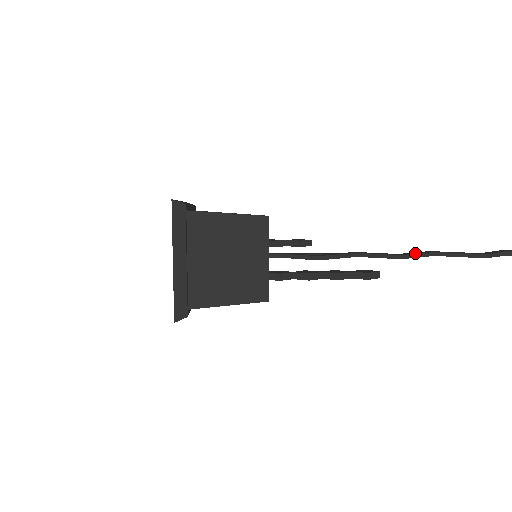
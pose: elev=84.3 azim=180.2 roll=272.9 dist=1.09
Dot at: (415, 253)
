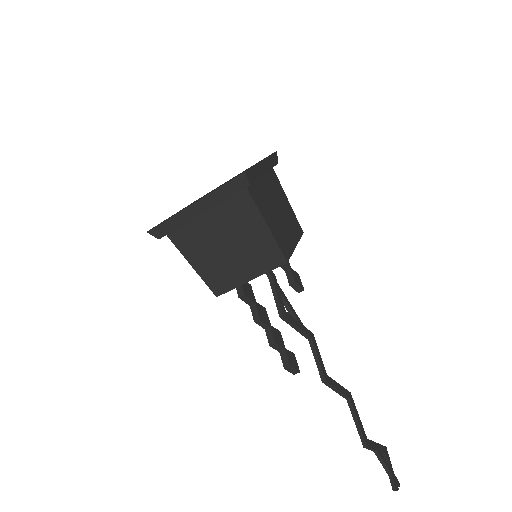
Dot at: (337, 388)
